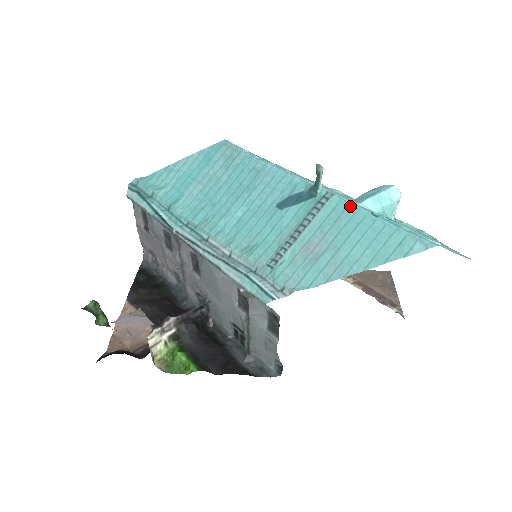
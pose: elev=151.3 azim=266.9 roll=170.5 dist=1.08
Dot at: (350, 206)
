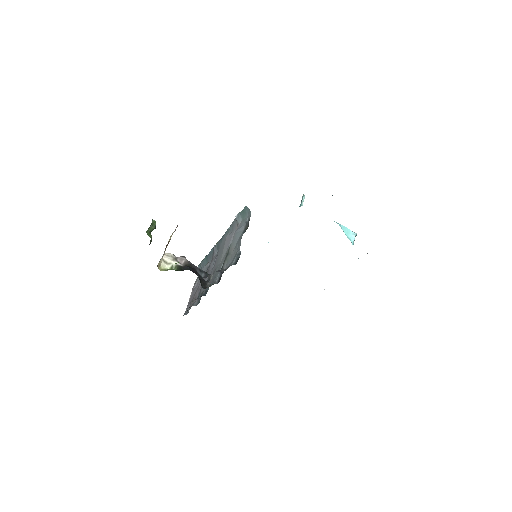
Dot at: occluded
